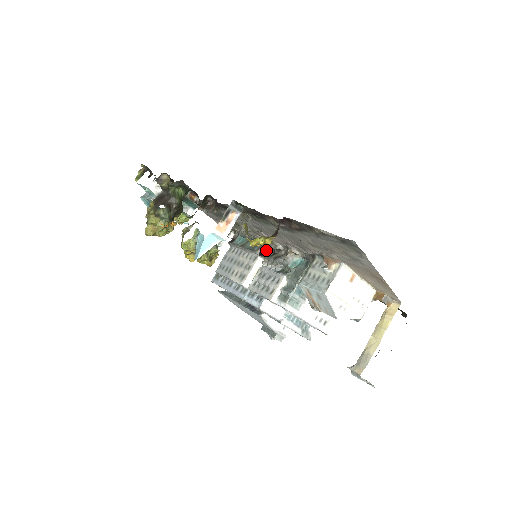
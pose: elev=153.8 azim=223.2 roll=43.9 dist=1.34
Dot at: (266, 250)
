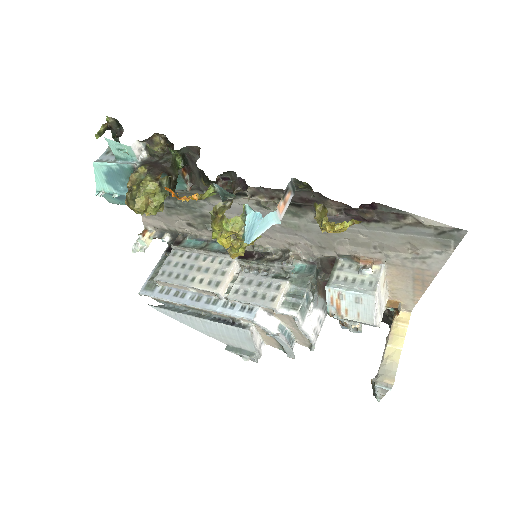
Dot at: (248, 253)
